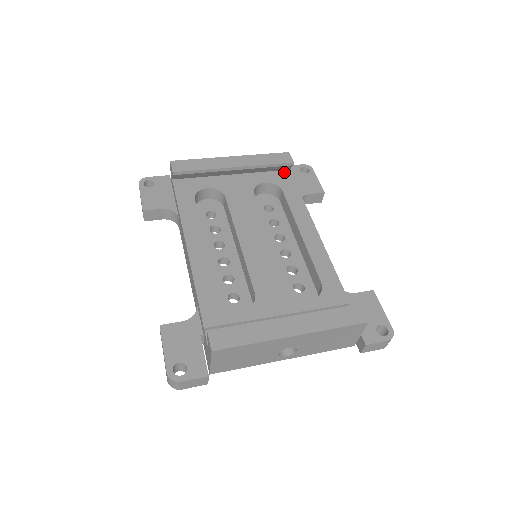
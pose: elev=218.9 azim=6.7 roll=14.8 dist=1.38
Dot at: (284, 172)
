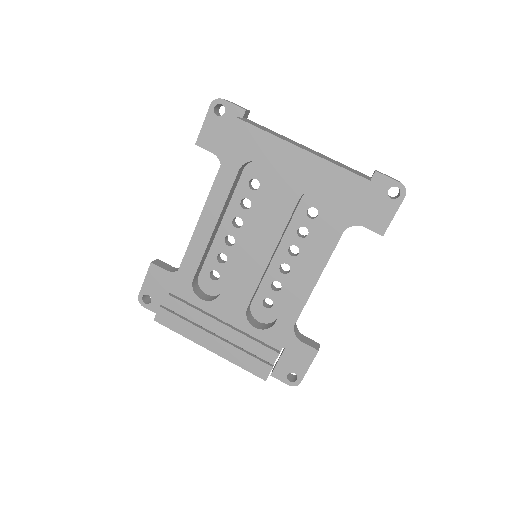
Dot at: occluded
